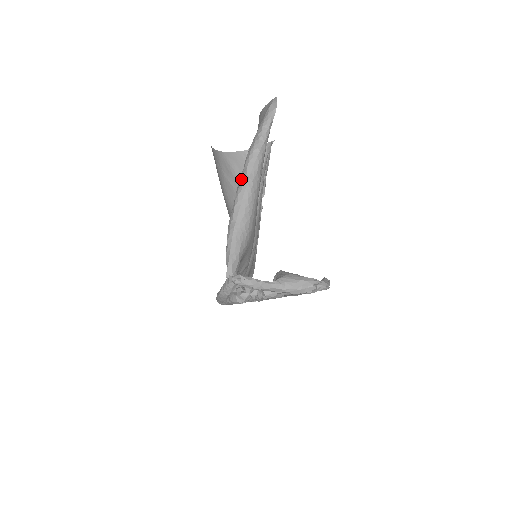
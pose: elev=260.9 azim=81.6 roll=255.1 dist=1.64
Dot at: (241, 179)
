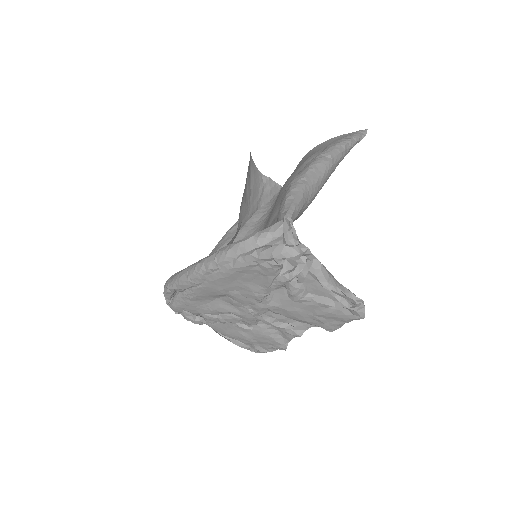
Dot at: (321, 155)
